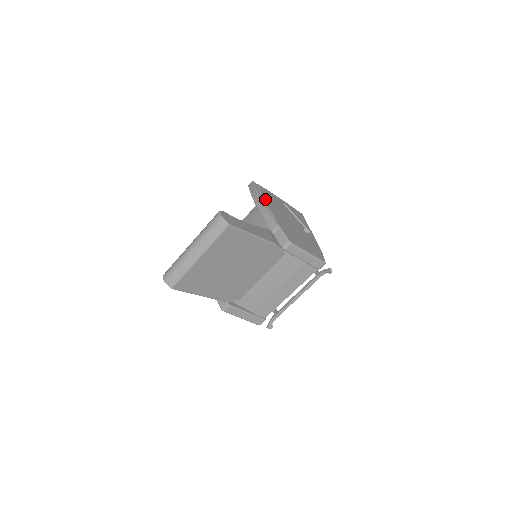
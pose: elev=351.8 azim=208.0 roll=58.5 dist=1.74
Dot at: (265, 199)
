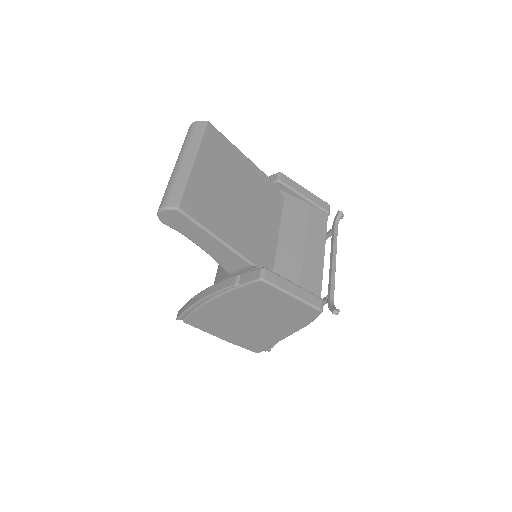
Dot at: occluded
